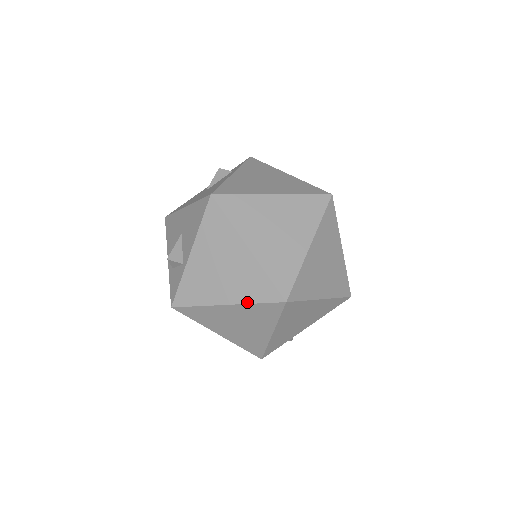
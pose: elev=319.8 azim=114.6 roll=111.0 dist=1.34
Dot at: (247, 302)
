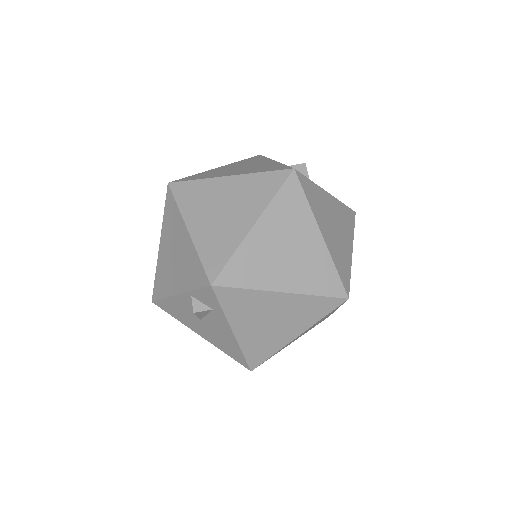
Dot at: occluded
